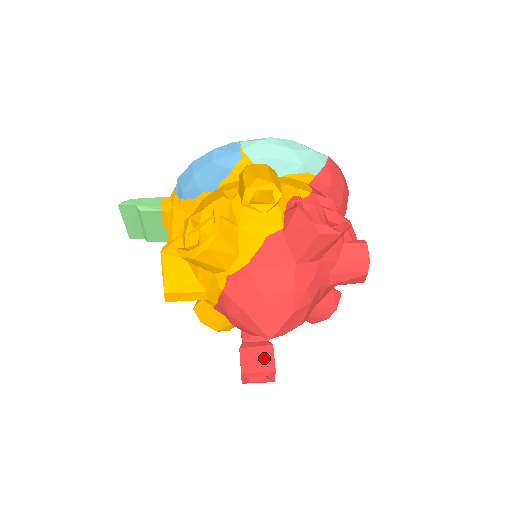
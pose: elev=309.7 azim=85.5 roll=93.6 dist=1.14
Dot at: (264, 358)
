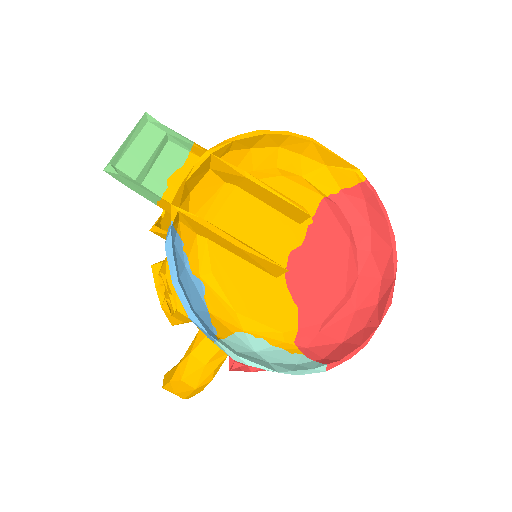
Dot at: occluded
